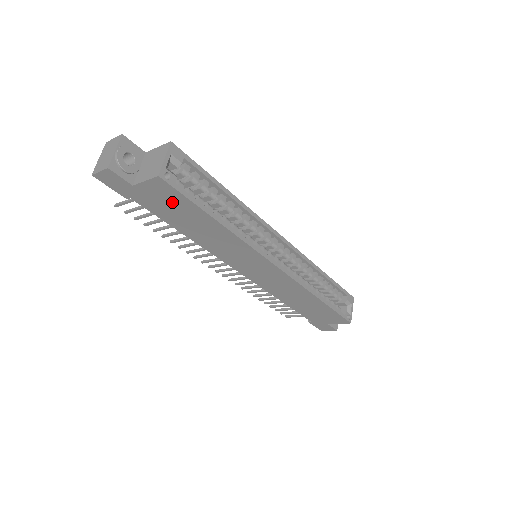
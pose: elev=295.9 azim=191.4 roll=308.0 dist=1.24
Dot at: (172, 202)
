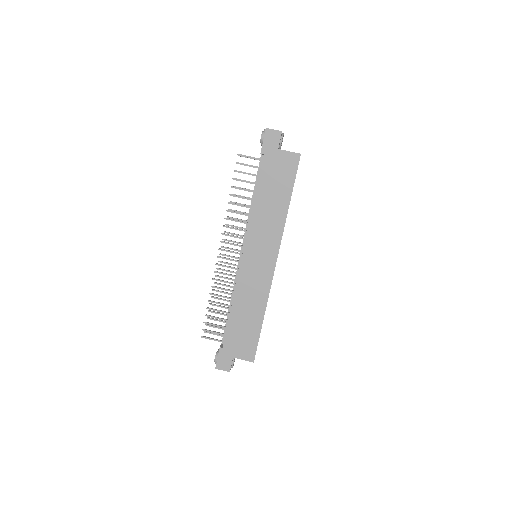
Dot at: (284, 173)
